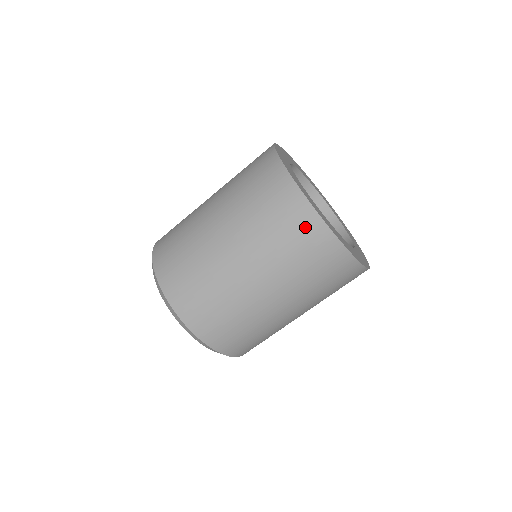
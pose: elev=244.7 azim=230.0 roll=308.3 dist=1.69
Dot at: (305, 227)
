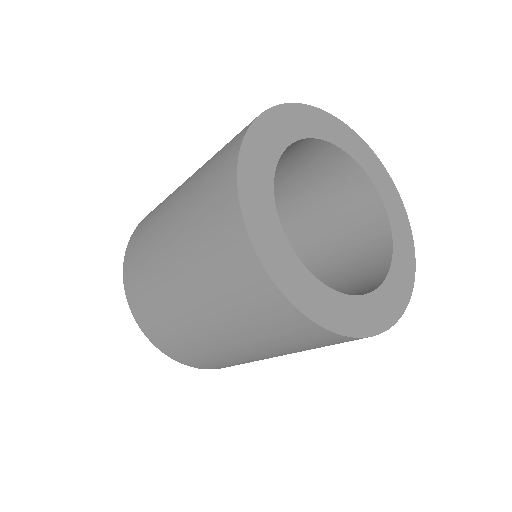
Dot at: occluded
